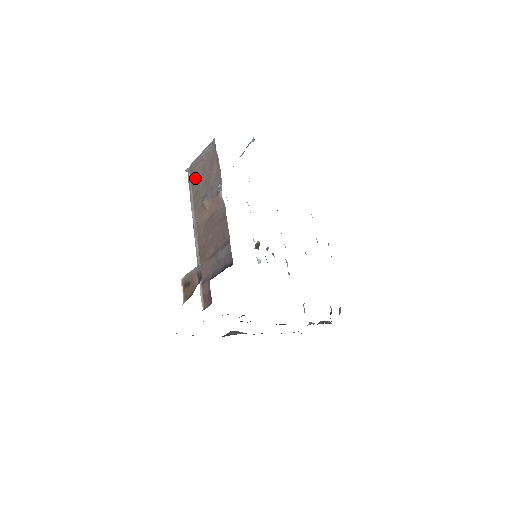
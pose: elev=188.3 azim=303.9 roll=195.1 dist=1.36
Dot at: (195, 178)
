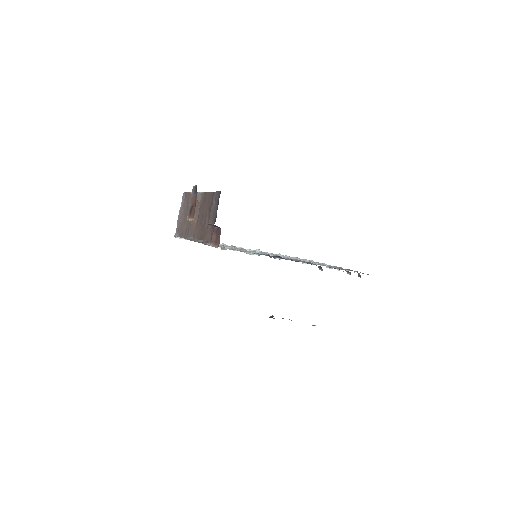
Dot at: (182, 227)
